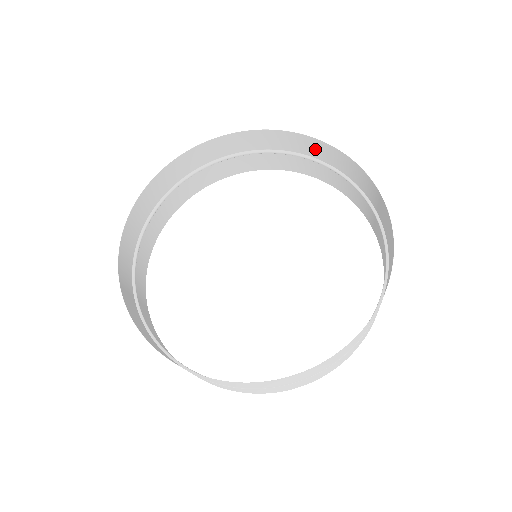
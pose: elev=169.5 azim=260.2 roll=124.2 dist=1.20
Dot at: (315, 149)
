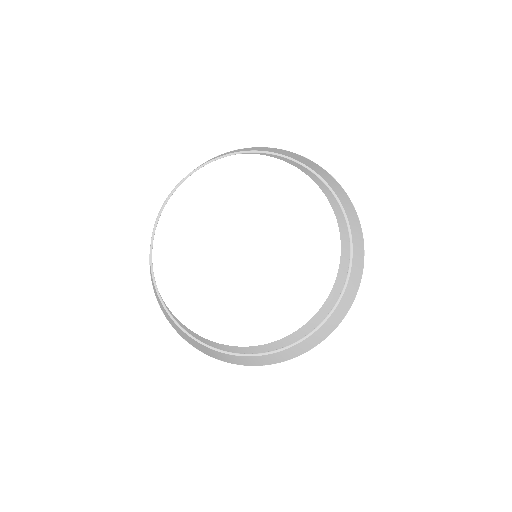
Dot at: (287, 154)
